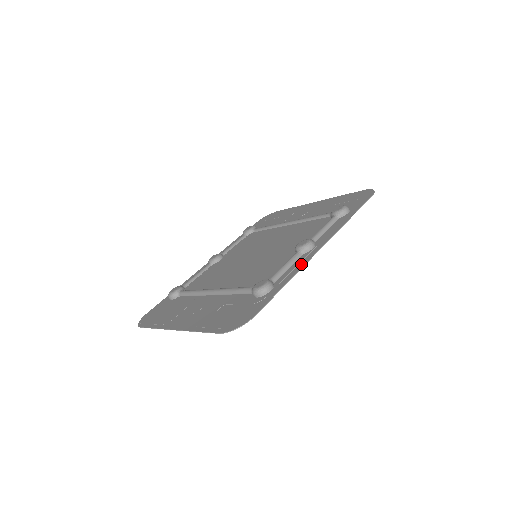
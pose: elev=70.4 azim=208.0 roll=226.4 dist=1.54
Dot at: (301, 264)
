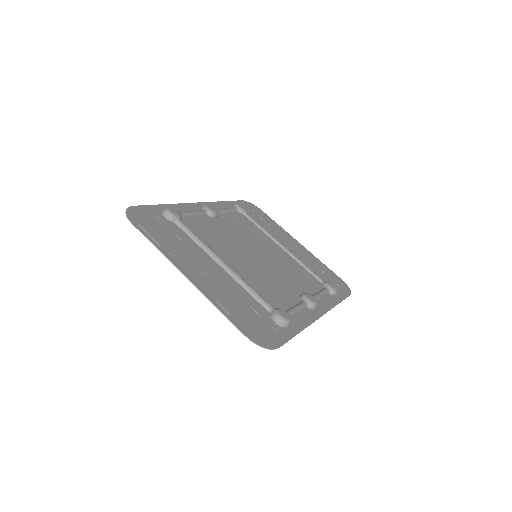
Dot at: (309, 320)
